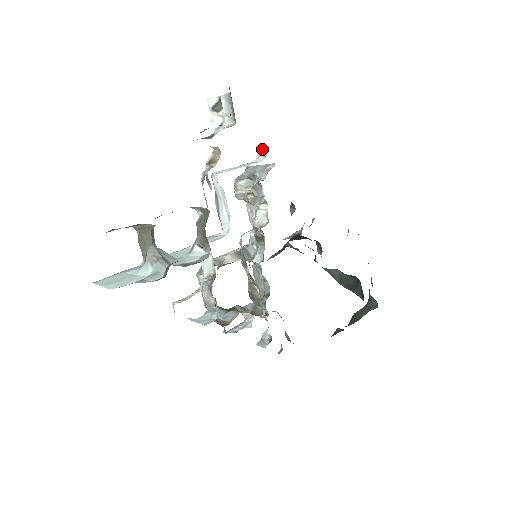
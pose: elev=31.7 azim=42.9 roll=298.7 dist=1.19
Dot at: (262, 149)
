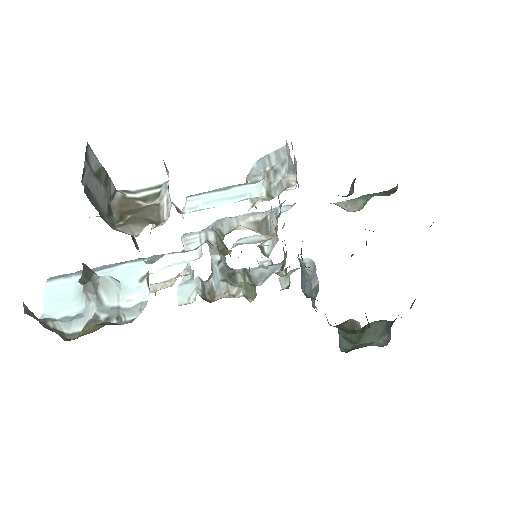
Dot at: (267, 178)
